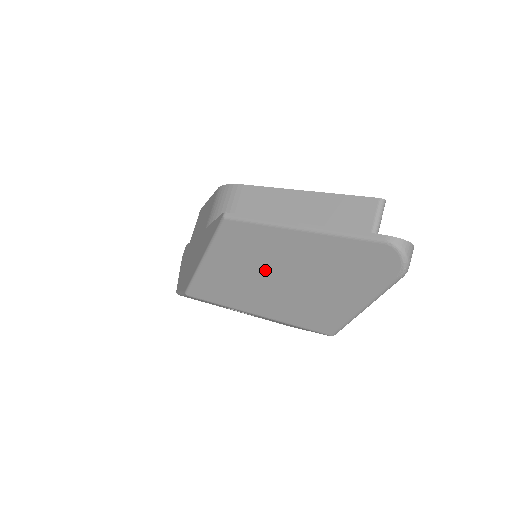
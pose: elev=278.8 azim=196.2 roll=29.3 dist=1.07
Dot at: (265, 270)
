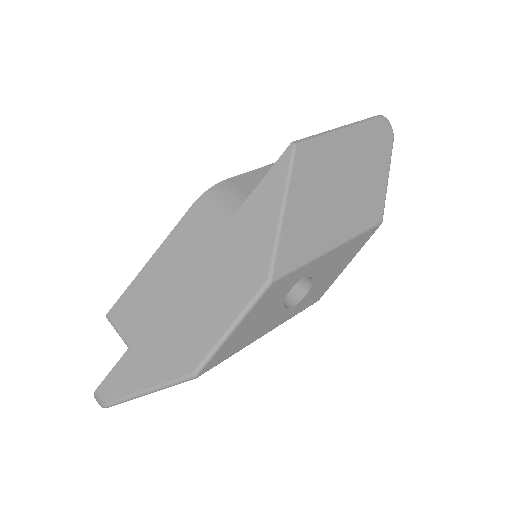
Dot at: (334, 184)
